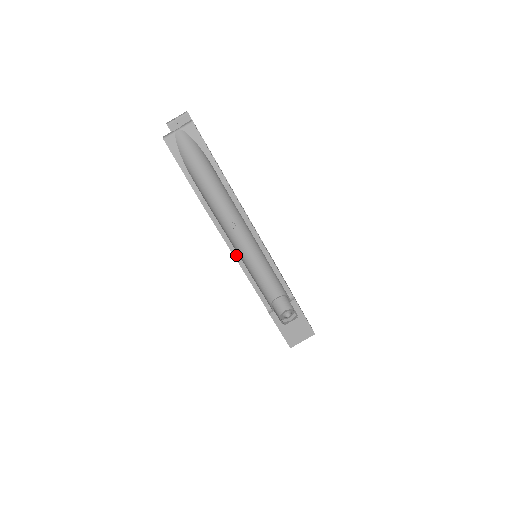
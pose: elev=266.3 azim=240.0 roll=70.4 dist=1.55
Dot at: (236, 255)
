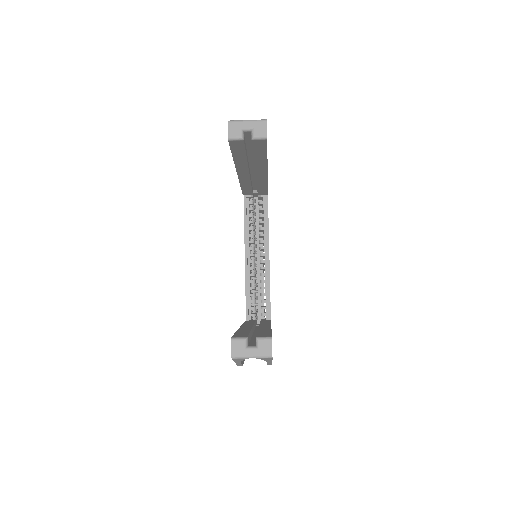
Dot at: occluded
